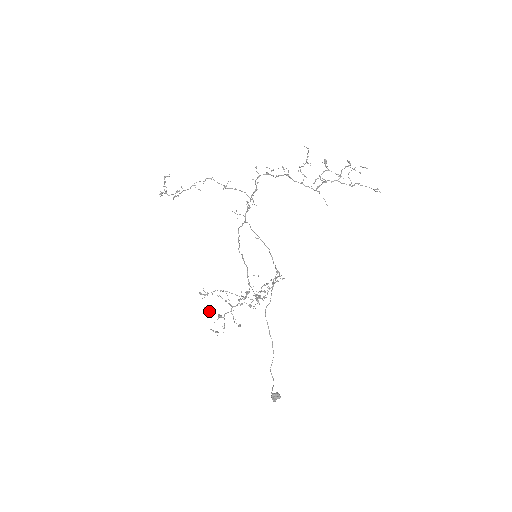
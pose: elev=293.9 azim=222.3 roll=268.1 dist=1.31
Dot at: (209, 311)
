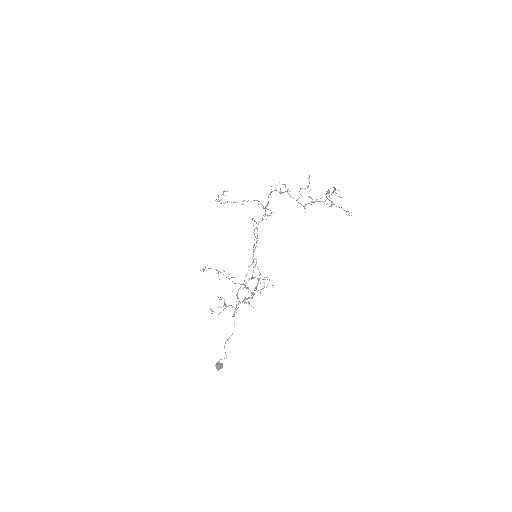
Dot at: (220, 299)
